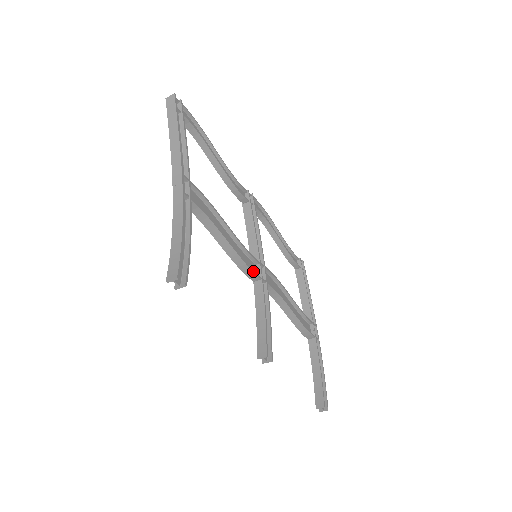
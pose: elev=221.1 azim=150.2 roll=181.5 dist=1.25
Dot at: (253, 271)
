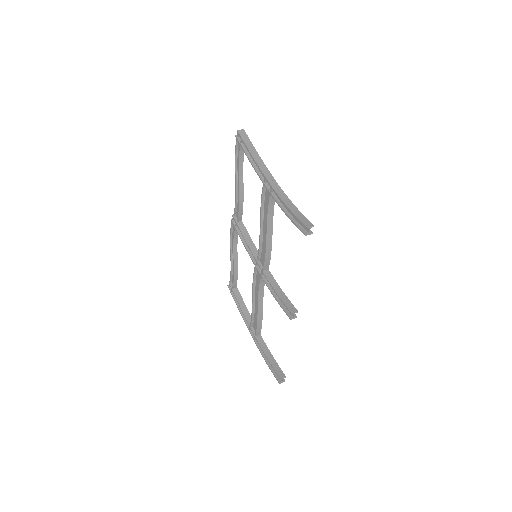
Dot at: occluded
